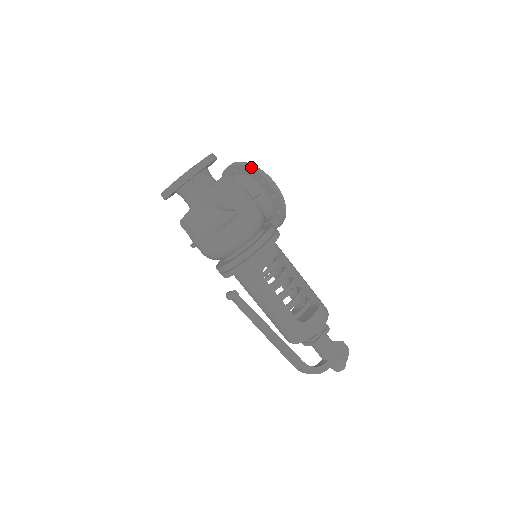
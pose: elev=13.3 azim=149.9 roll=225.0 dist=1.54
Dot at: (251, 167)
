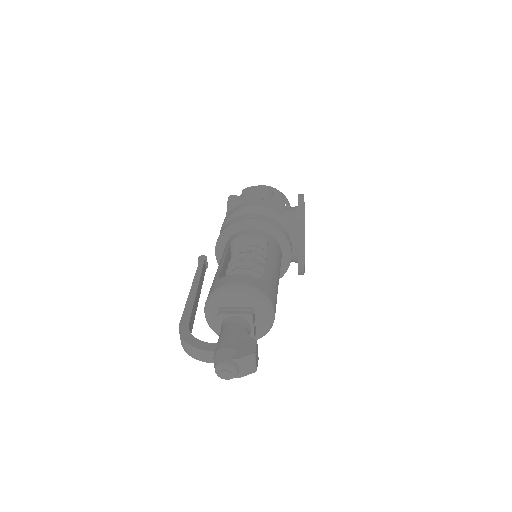
Dot at: occluded
